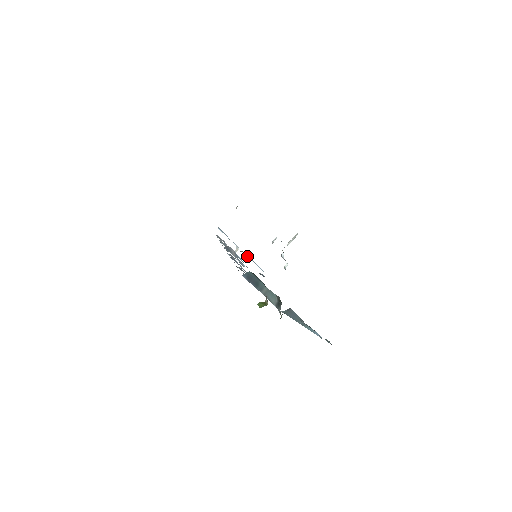
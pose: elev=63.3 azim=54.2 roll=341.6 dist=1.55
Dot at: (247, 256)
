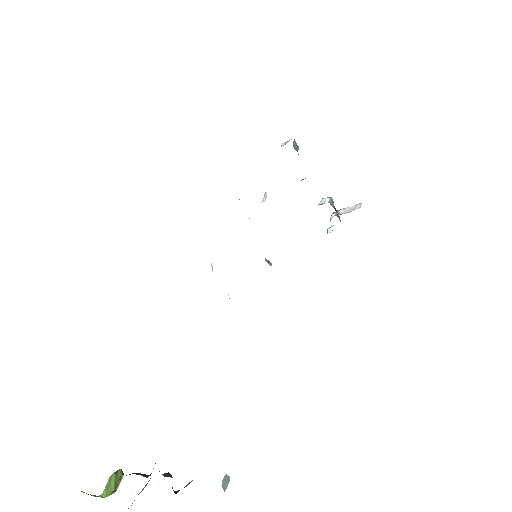
Dot at: occluded
